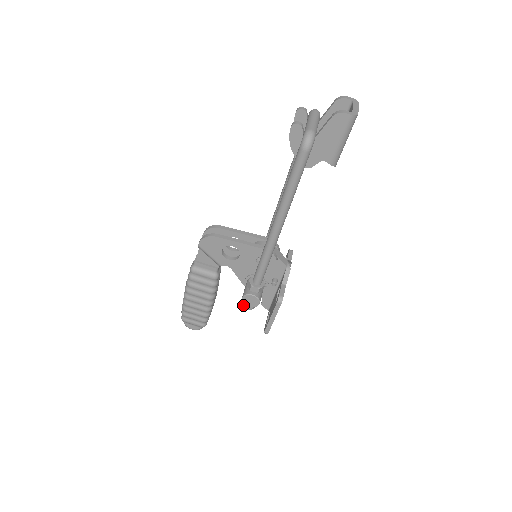
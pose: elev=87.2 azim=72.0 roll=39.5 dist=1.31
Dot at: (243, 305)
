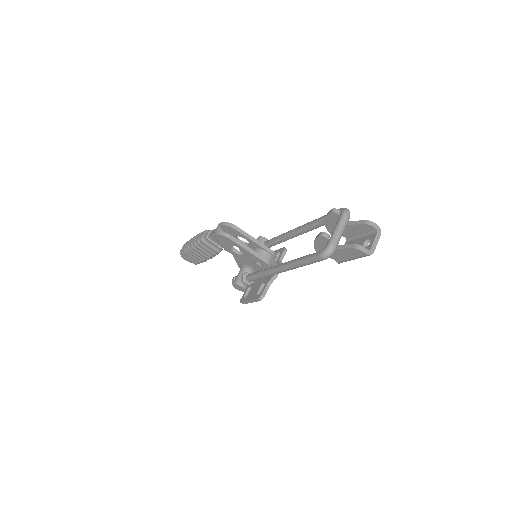
Dot at: (232, 282)
